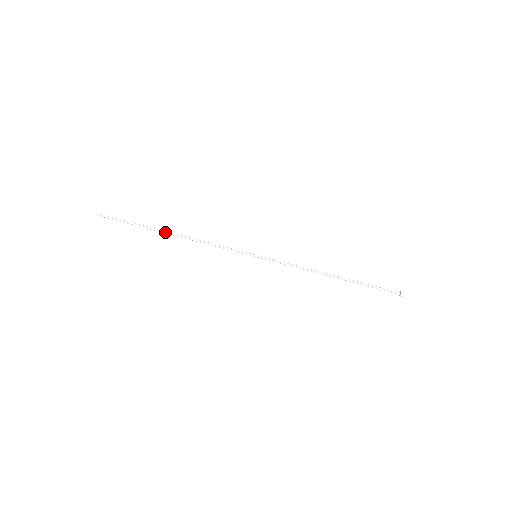
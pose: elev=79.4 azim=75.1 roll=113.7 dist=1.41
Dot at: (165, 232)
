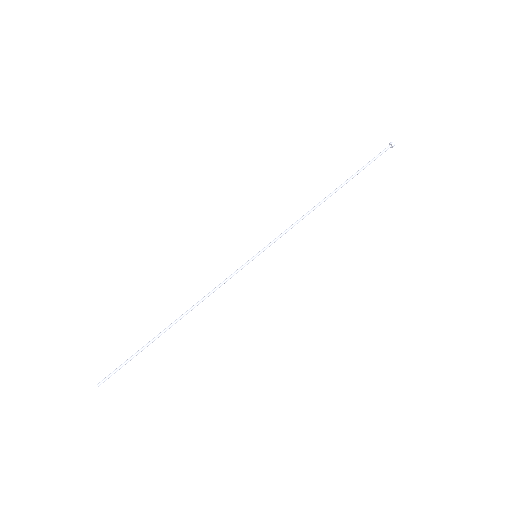
Dot at: (166, 329)
